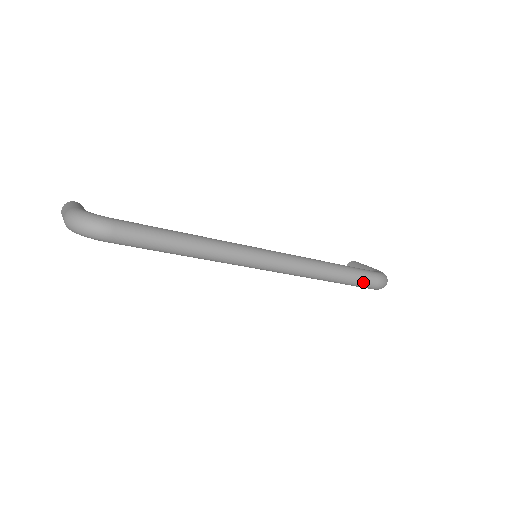
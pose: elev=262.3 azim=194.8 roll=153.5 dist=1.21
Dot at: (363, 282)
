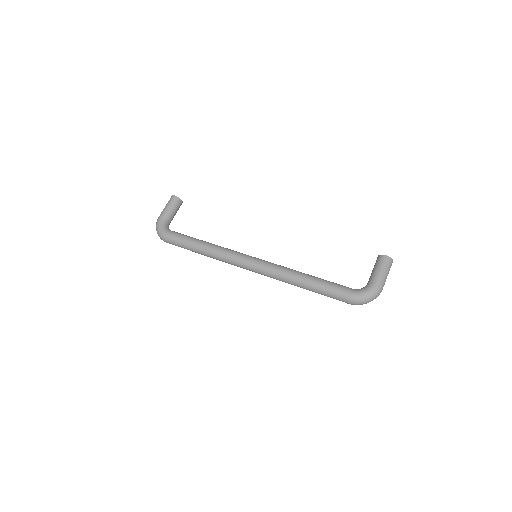
Dot at: (333, 298)
